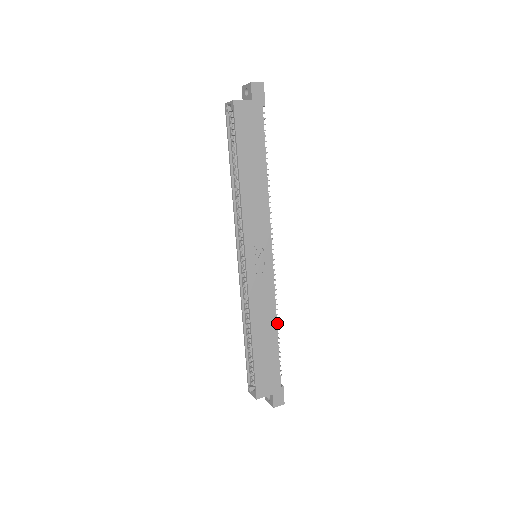
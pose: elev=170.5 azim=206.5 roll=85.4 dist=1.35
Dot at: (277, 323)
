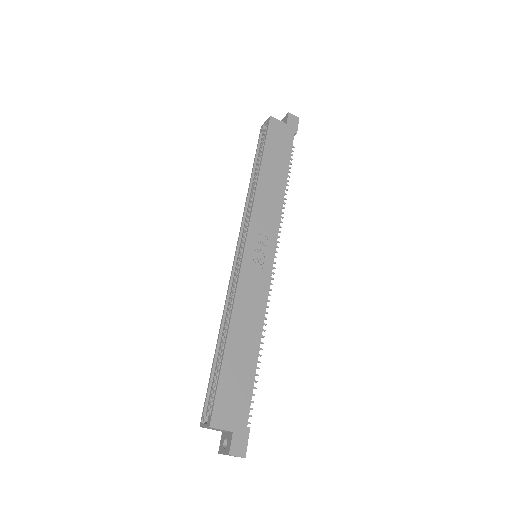
Dot at: occluded
